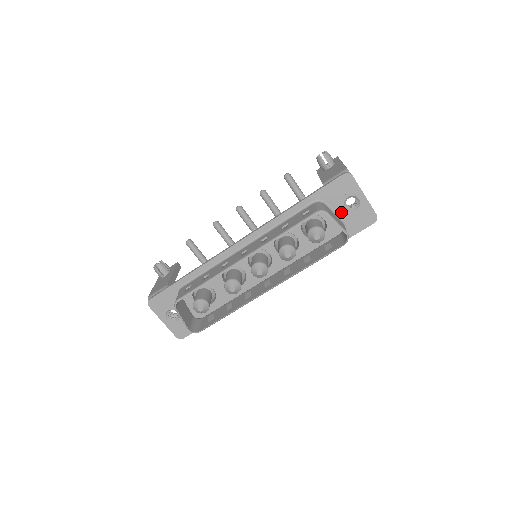
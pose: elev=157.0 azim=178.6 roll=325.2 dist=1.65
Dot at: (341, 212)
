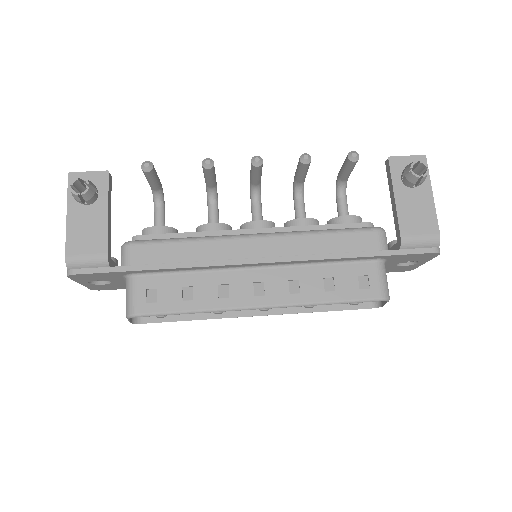
Dot at: (389, 265)
